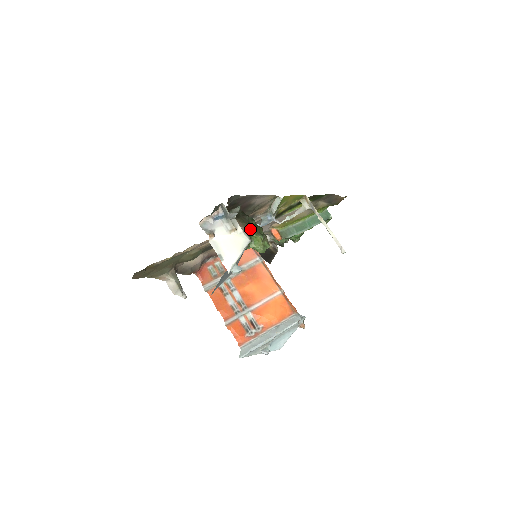
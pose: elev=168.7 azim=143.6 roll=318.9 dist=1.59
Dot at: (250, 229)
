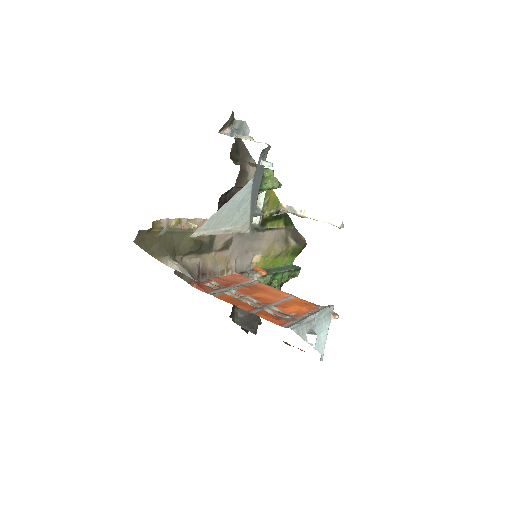
Dot at: occluded
